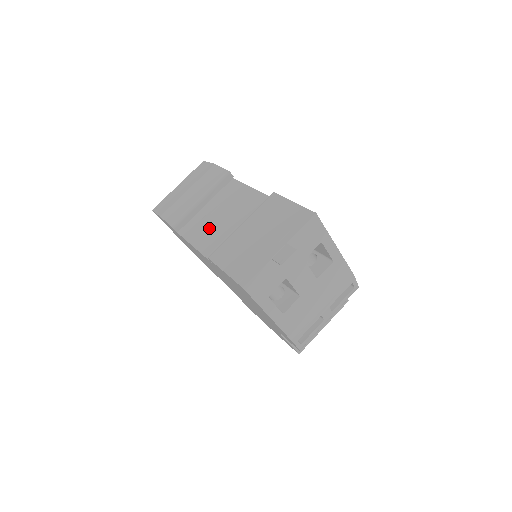
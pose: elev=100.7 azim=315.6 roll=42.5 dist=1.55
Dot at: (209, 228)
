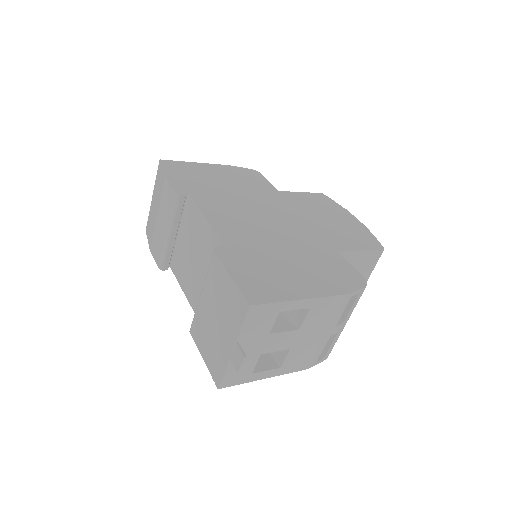
Dot at: (188, 271)
